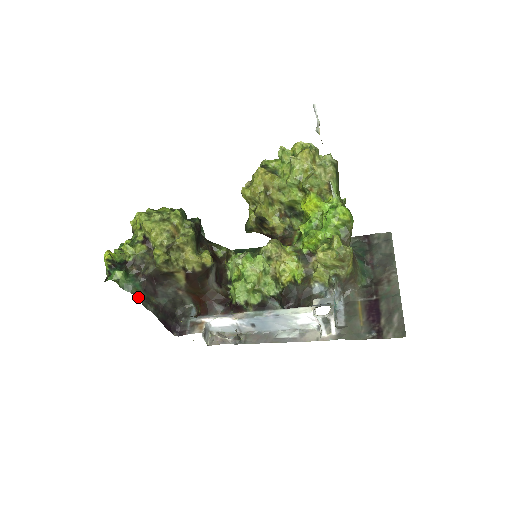
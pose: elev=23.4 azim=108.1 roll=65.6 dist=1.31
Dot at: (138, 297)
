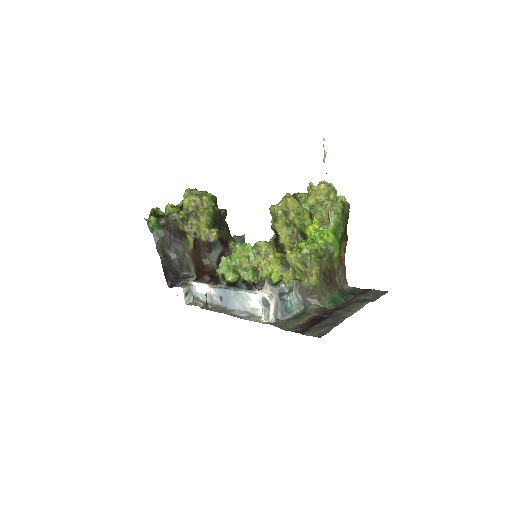
Dot at: (156, 239)
